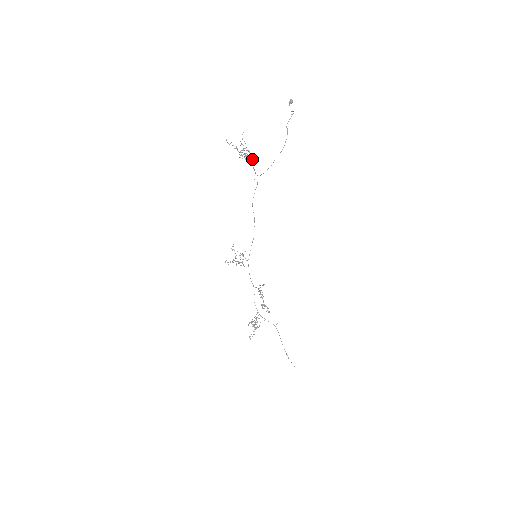
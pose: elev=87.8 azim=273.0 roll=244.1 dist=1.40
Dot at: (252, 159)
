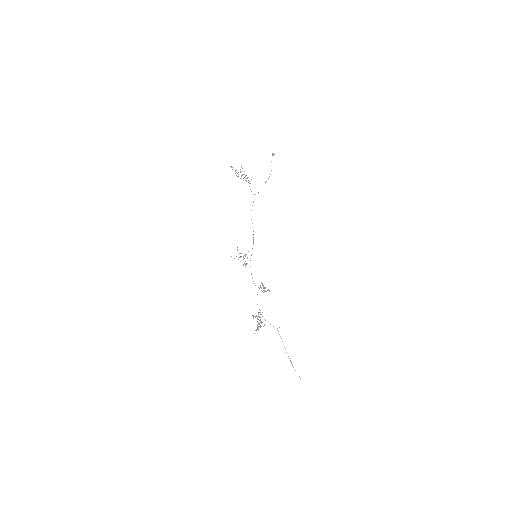
Dot at: (249, 181)
